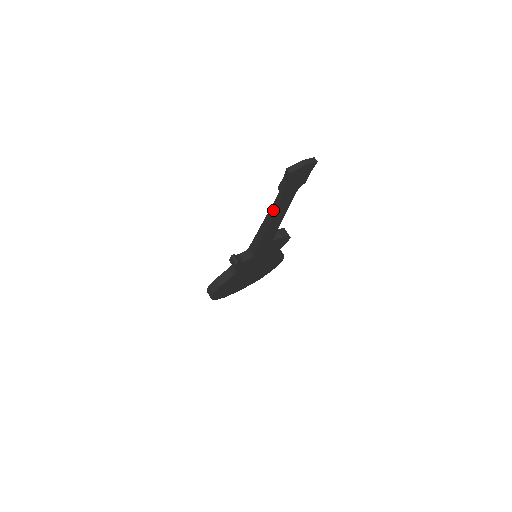
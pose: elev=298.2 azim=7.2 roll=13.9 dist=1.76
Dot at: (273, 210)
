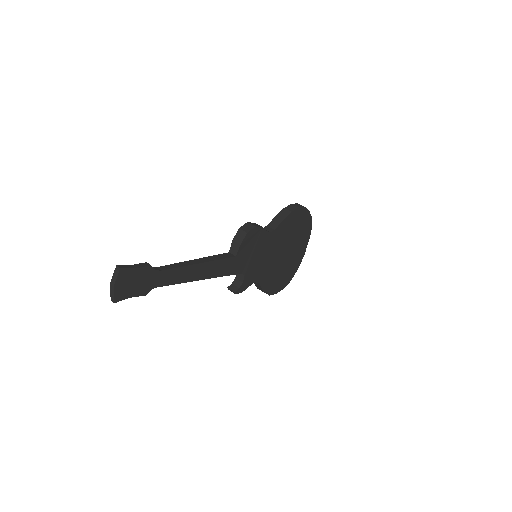
Dot at: (176, 282)
